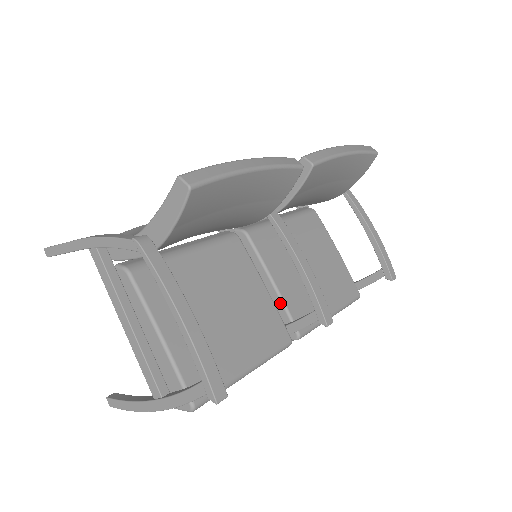
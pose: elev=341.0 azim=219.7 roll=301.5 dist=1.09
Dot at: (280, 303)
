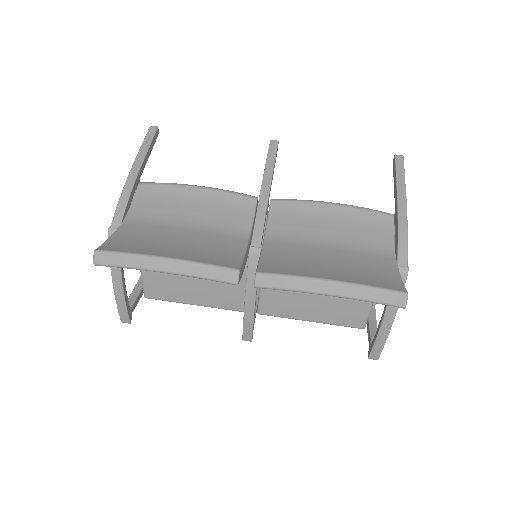
Dot at: (259, 289)
